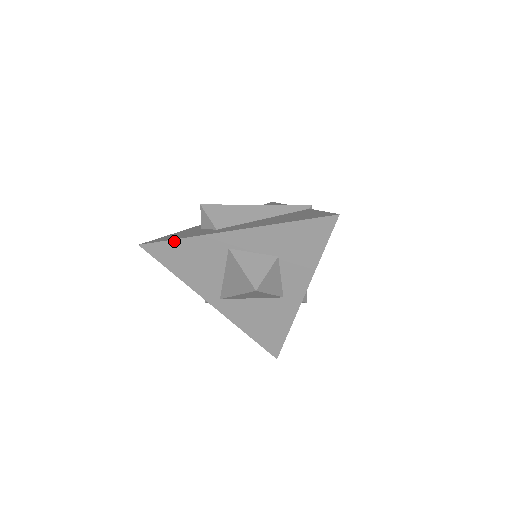
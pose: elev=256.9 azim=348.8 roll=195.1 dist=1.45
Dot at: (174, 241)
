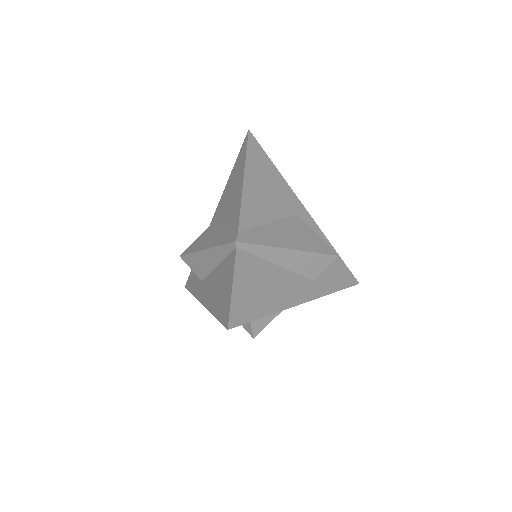
Dot at: occluded
